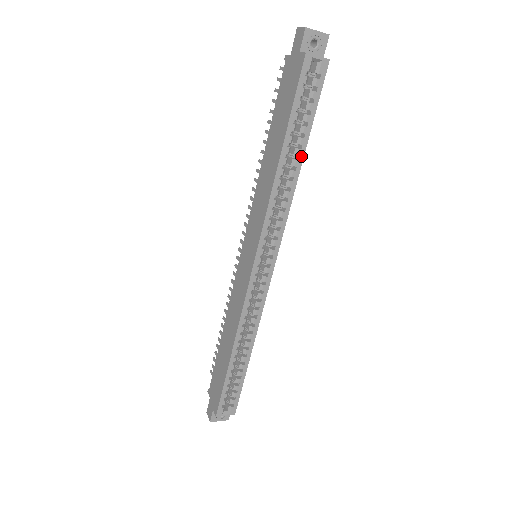
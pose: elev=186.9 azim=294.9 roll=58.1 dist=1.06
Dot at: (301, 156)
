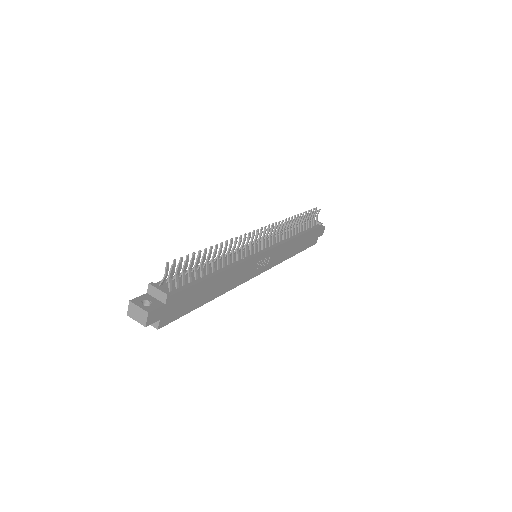
Dot at: (207, 300)
